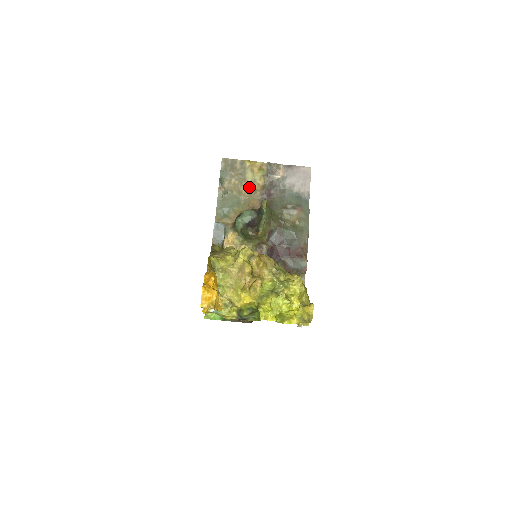
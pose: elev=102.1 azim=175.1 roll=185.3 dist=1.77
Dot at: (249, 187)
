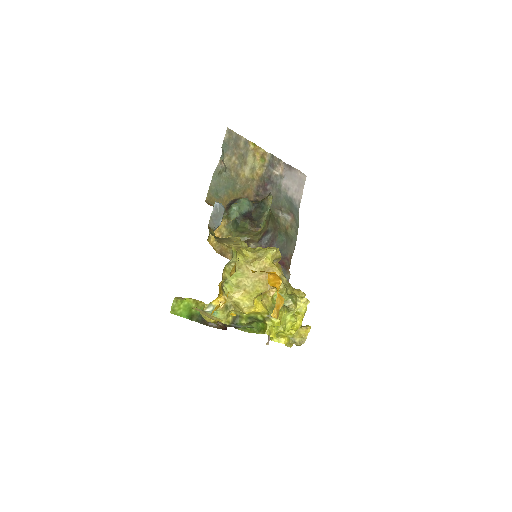
Dot at: (248, 173)
